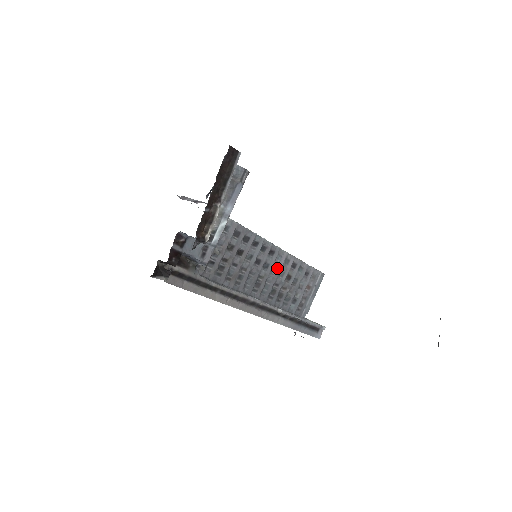
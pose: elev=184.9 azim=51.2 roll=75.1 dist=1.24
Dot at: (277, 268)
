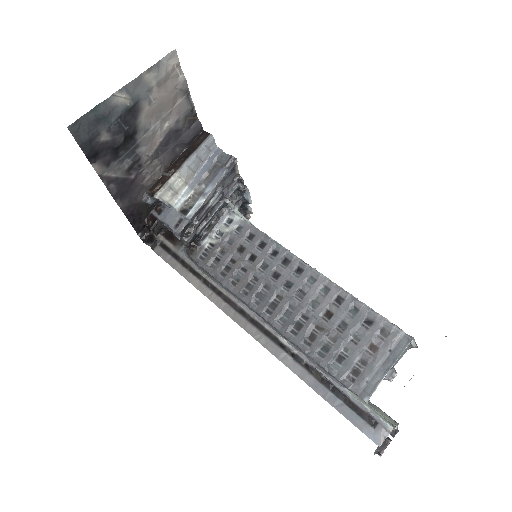
Dot at: (307, 293)
